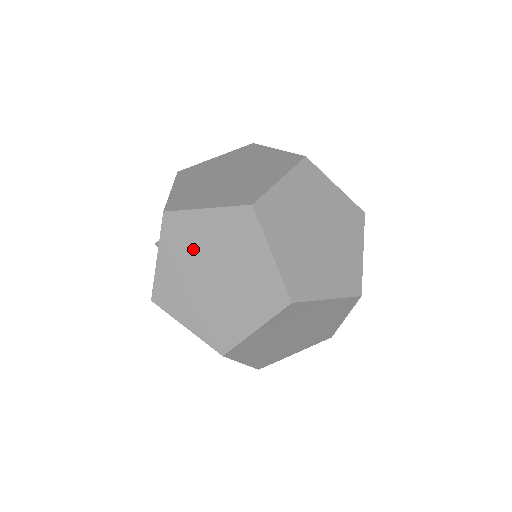
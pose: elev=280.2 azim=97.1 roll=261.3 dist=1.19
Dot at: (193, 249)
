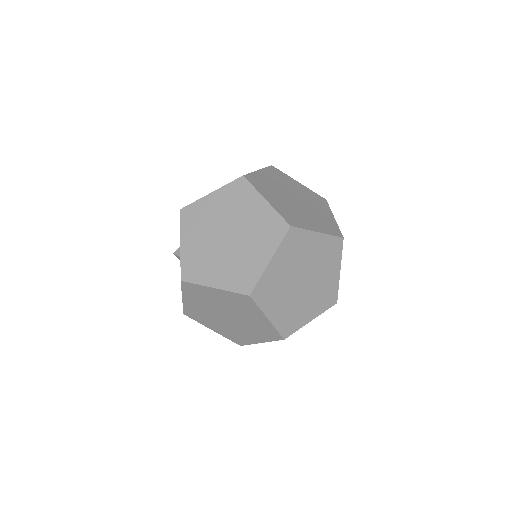
Dot at: (209, 302)
